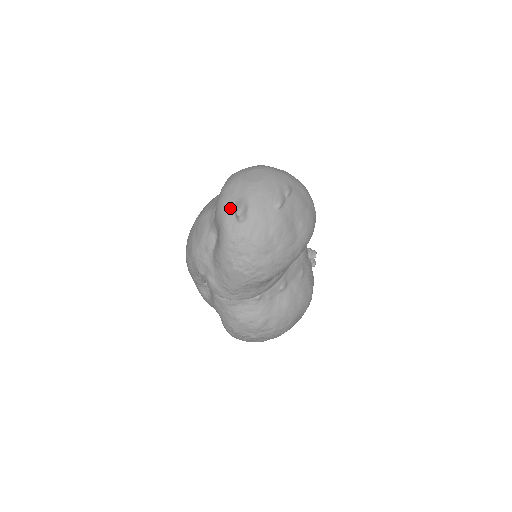
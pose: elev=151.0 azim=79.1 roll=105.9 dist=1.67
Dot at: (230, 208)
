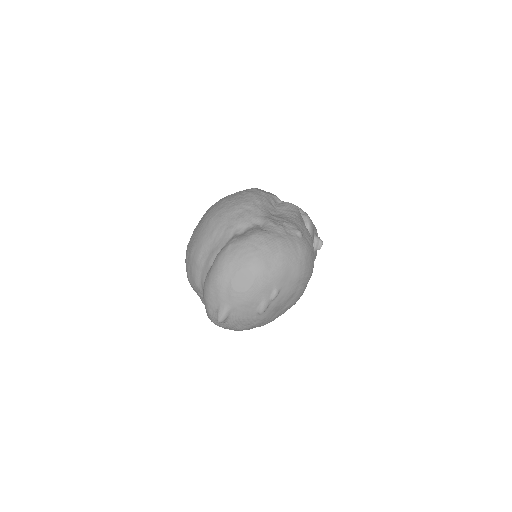
Dot at: (214, 308)
